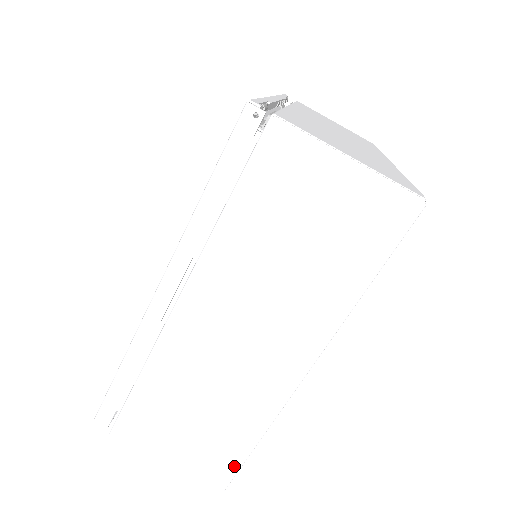
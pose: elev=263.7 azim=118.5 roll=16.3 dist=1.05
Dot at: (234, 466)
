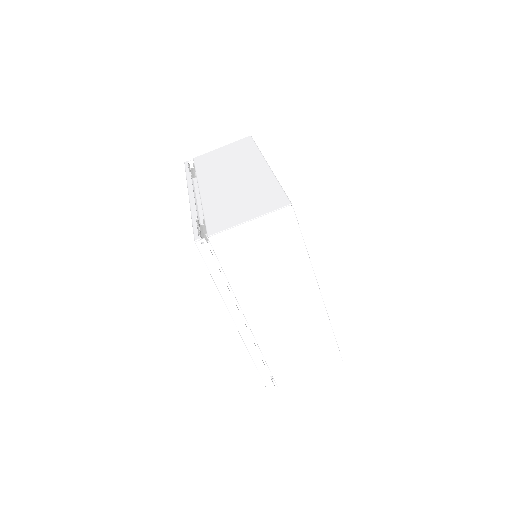
Dot at: (335, 350)
